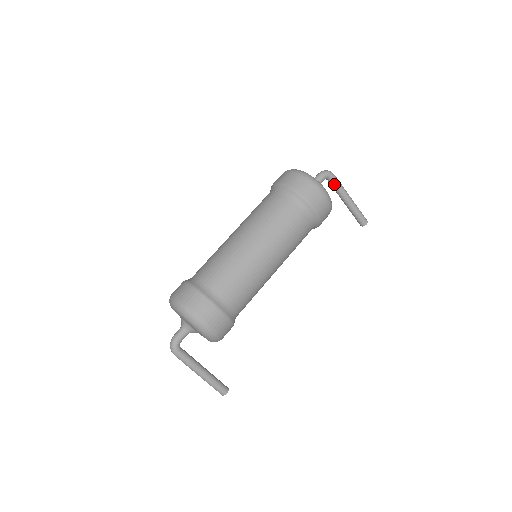
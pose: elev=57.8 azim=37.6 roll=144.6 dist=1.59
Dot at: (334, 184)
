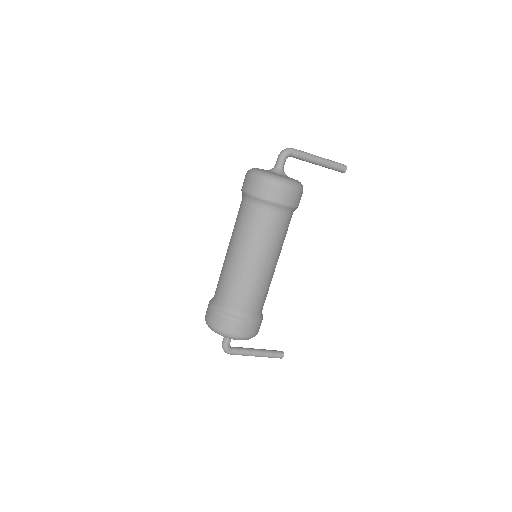
Dot at: (297, 157)
